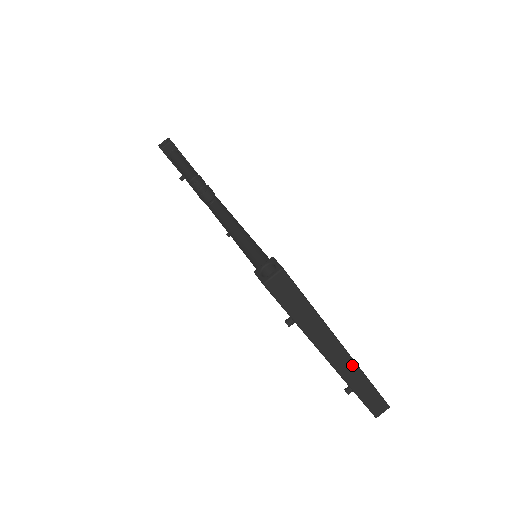
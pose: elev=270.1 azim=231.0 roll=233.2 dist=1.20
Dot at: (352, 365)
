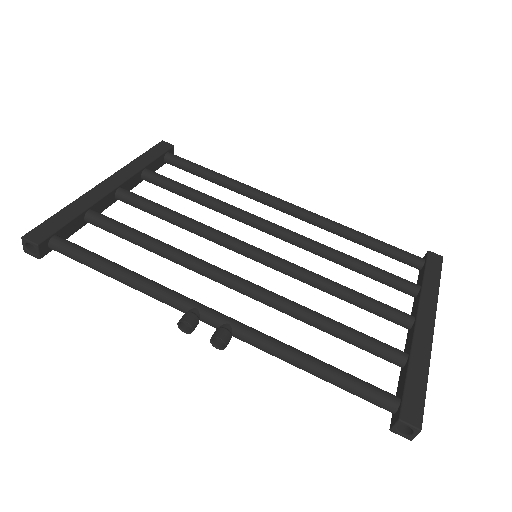
Dot at: (435, 313)
